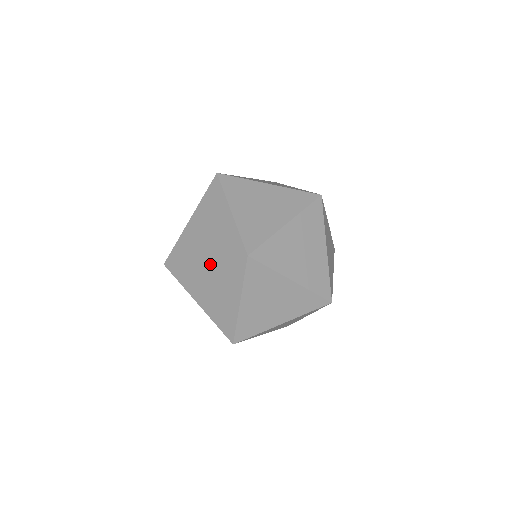
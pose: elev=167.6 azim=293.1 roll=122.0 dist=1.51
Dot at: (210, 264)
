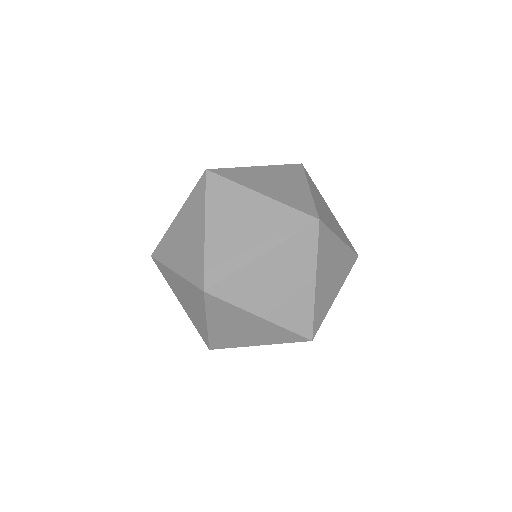
Dot at: (180, 279)
